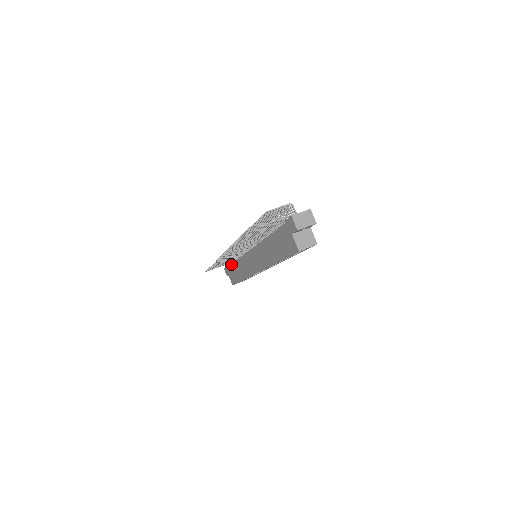
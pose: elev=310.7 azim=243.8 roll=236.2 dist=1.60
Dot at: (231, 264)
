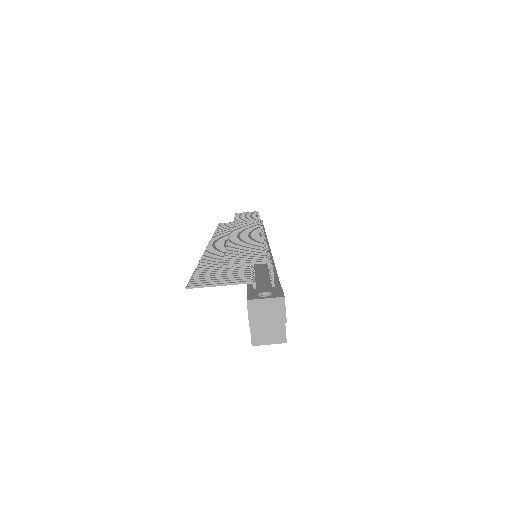
Dot at: occluded
